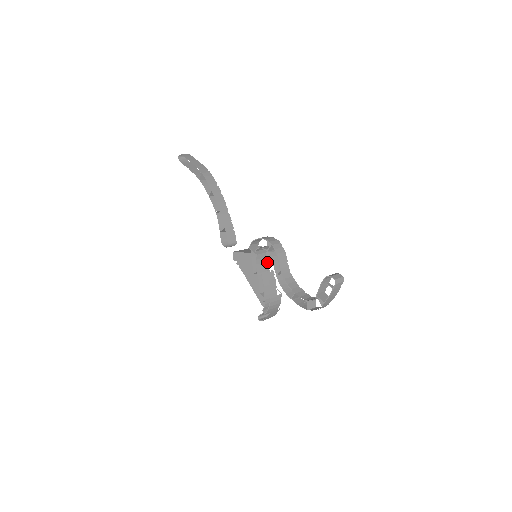
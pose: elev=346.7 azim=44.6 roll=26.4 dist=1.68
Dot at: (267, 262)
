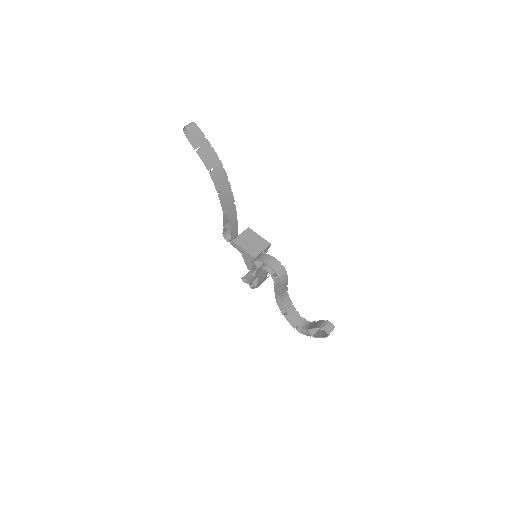
Dot at: occluded
